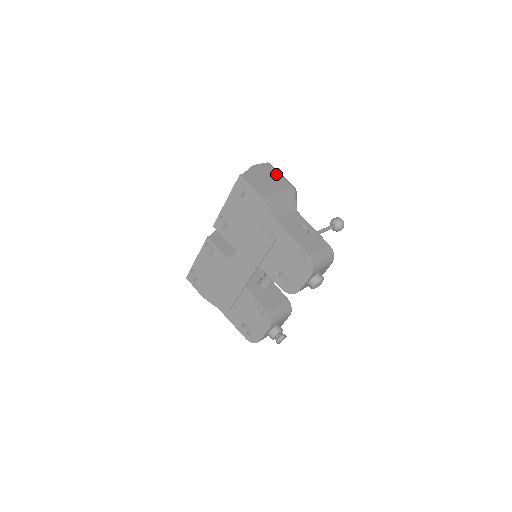
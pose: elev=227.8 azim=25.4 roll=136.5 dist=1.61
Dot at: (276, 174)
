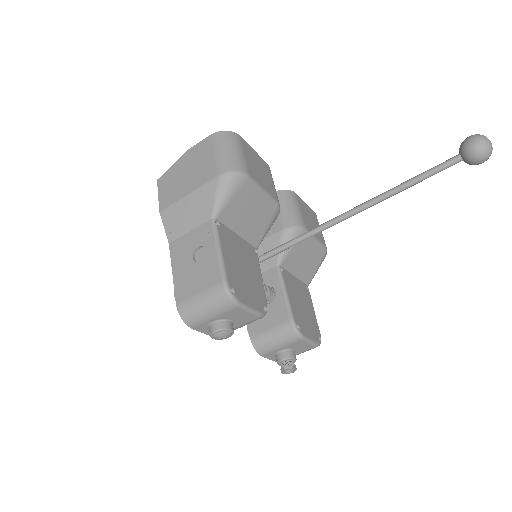
Dot at: (209, 155)
